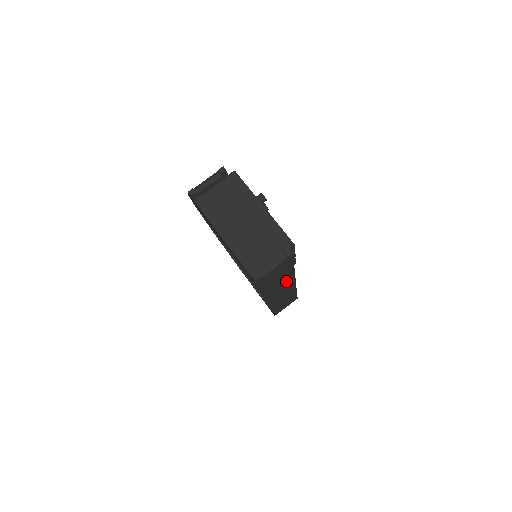
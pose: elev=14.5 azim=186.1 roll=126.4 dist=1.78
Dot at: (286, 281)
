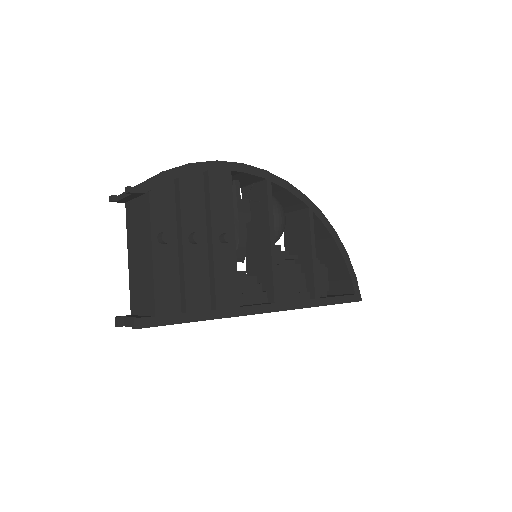
Dot at: occluded
